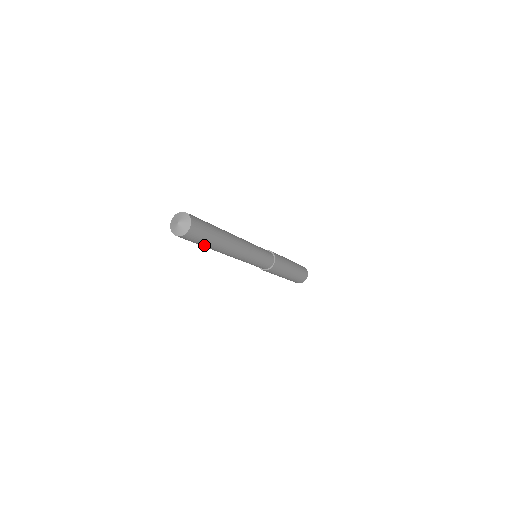
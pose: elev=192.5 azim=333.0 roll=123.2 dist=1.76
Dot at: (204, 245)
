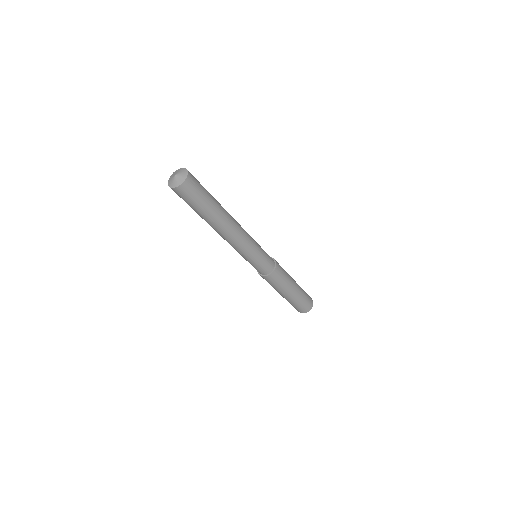
Dot at: (209, 203)
